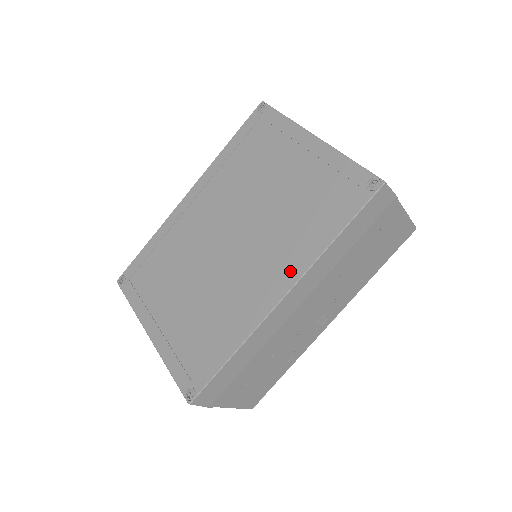
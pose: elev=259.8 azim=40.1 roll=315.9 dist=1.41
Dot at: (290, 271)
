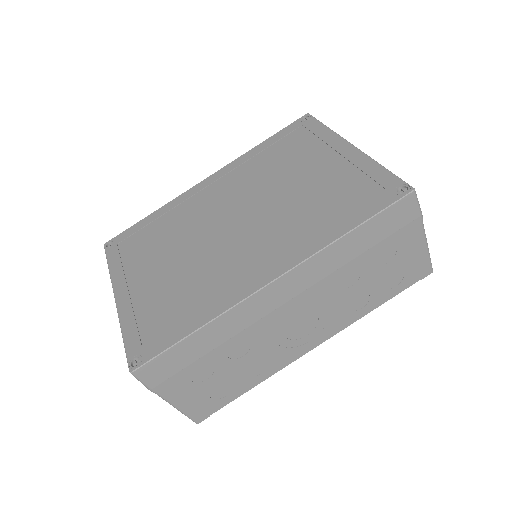
Dot at: (289, 256)
